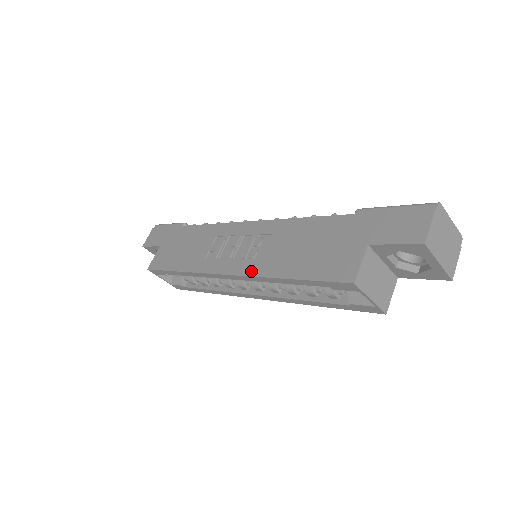
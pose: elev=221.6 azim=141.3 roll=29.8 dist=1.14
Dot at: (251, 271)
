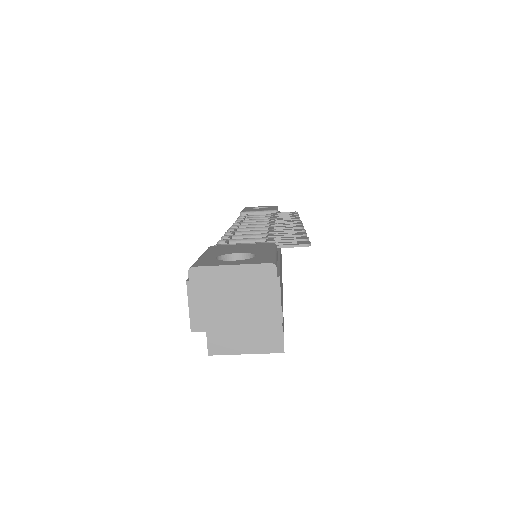
Dot at: occluded
